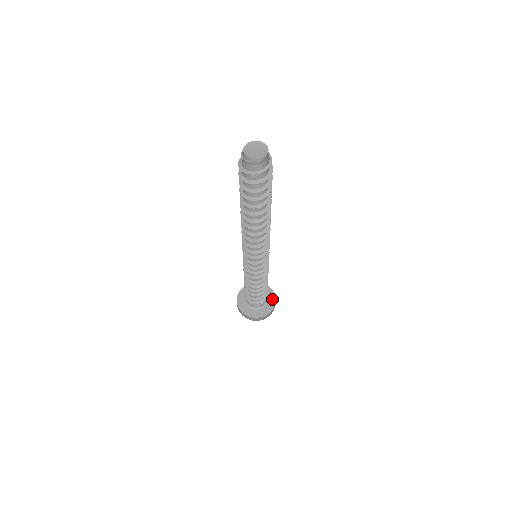
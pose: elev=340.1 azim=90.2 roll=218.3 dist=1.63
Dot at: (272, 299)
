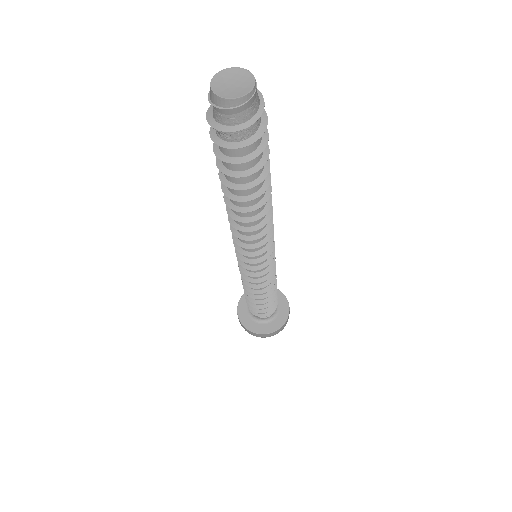
Dot at: (277, 294)
